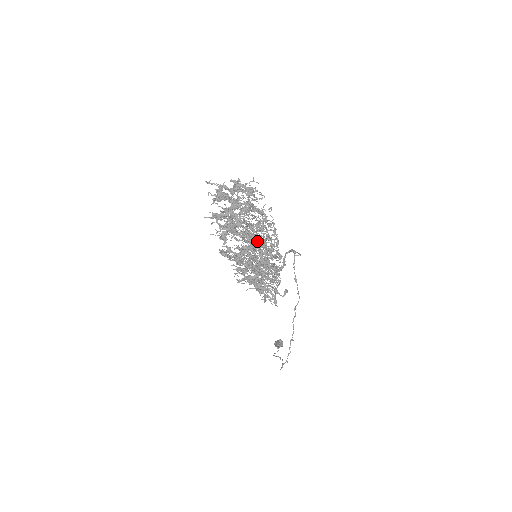
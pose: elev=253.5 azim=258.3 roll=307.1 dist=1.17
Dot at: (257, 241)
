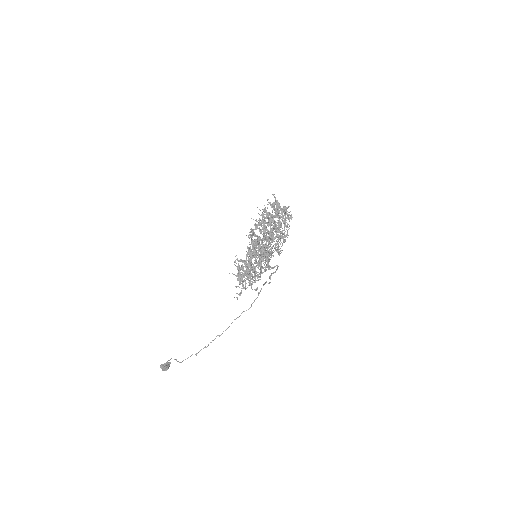
Dot at: occluded
